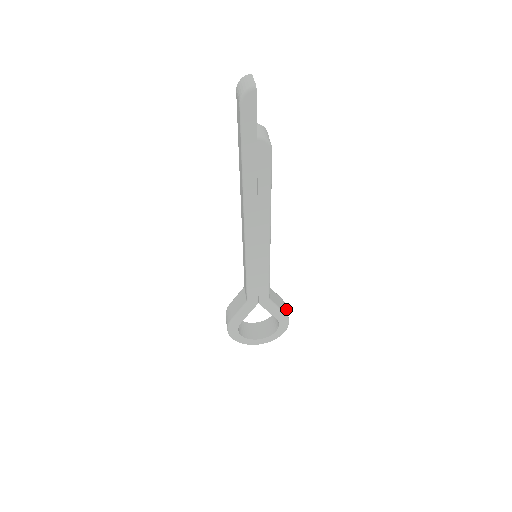
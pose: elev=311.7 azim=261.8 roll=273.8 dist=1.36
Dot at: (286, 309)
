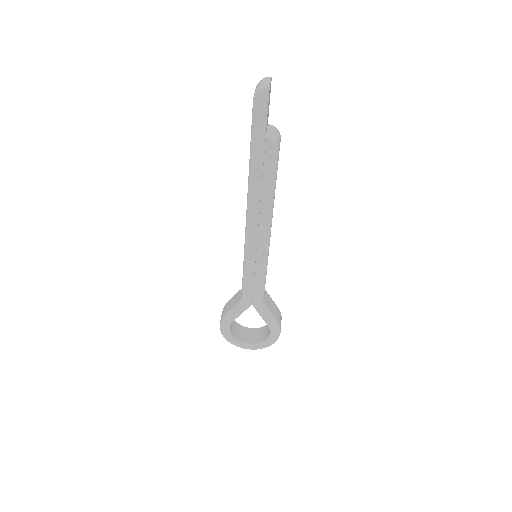
Dot at: occluded
